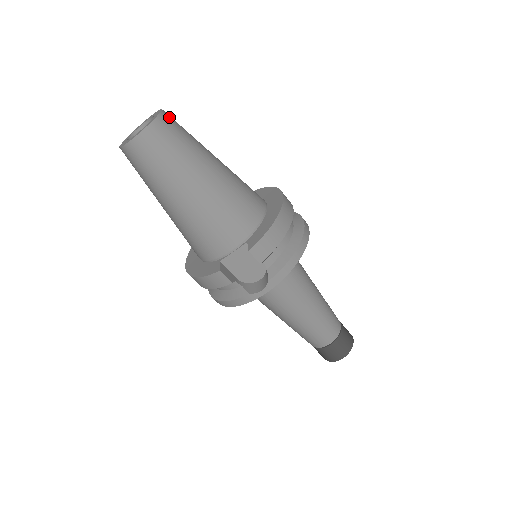
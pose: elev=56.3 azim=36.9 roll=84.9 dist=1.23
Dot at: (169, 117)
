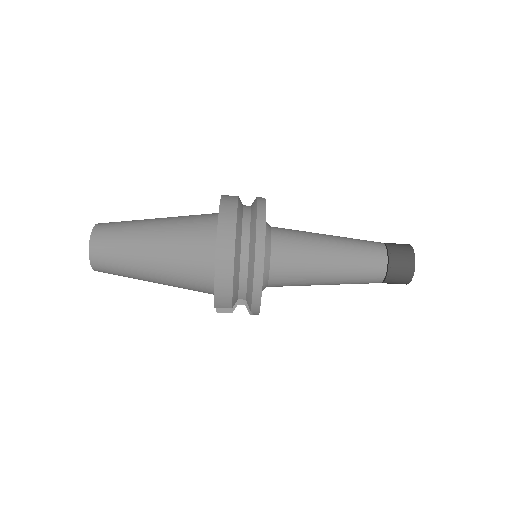
Dot at: (97, 241)
